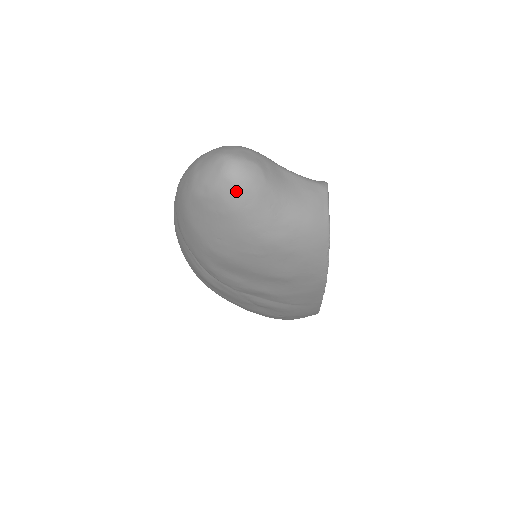
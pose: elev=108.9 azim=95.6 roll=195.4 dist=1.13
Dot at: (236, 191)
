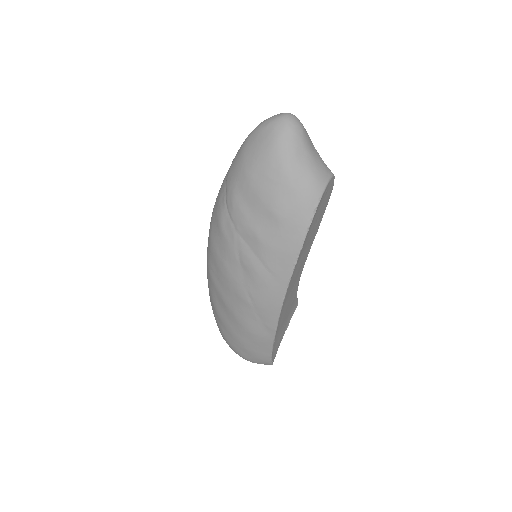
Dot at: (284, 126)
